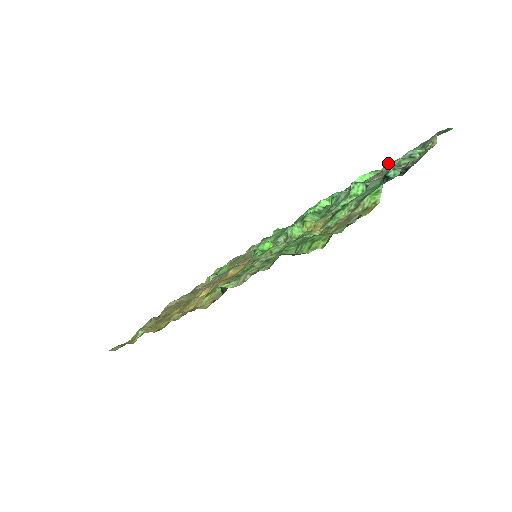
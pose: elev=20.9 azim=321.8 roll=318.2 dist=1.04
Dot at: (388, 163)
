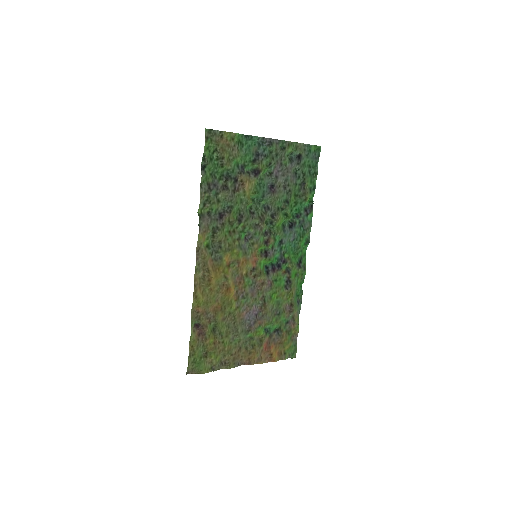
Dot at: (293, 169)
